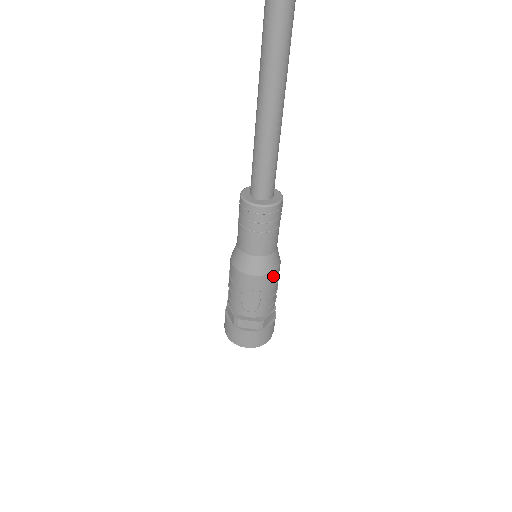
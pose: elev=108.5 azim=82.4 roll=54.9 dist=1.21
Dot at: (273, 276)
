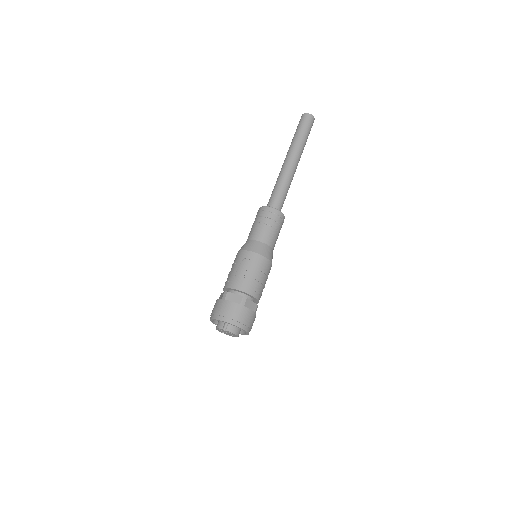
Dot at: (265, 262)
